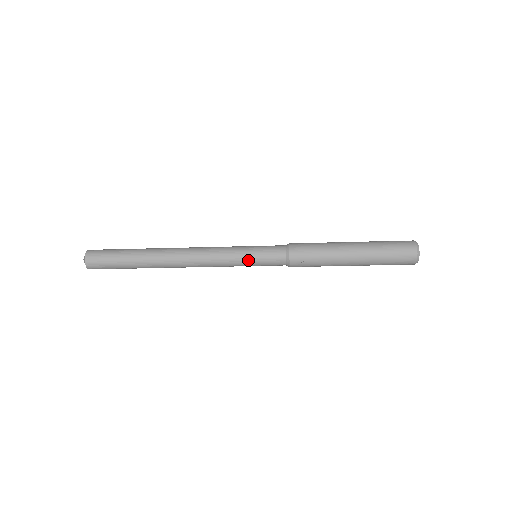
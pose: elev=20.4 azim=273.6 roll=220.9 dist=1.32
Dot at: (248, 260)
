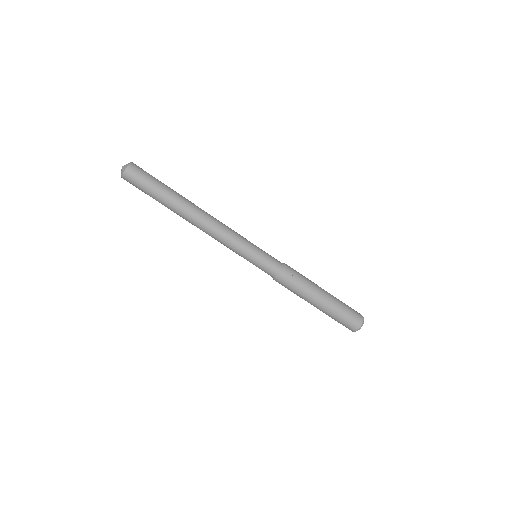
Dot at: (254, 251)
